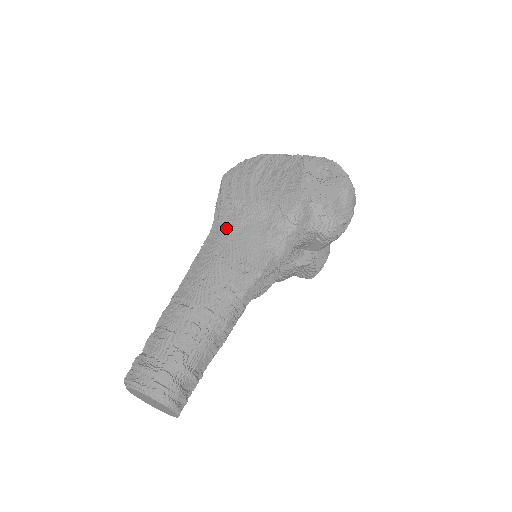
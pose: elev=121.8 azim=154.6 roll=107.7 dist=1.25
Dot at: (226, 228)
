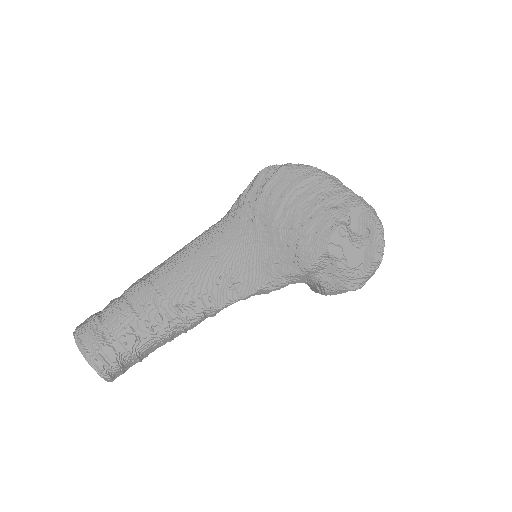
Dot at: (236, 232)
